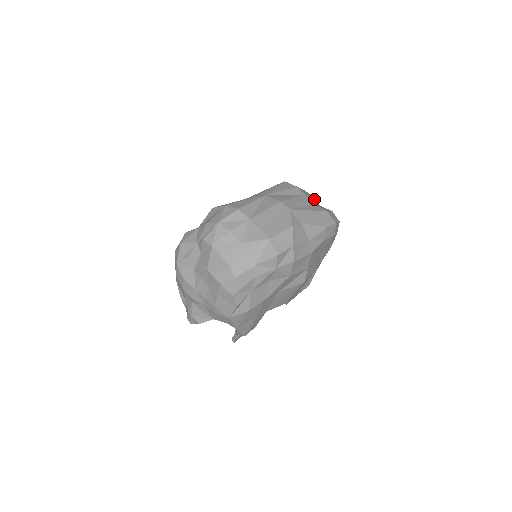
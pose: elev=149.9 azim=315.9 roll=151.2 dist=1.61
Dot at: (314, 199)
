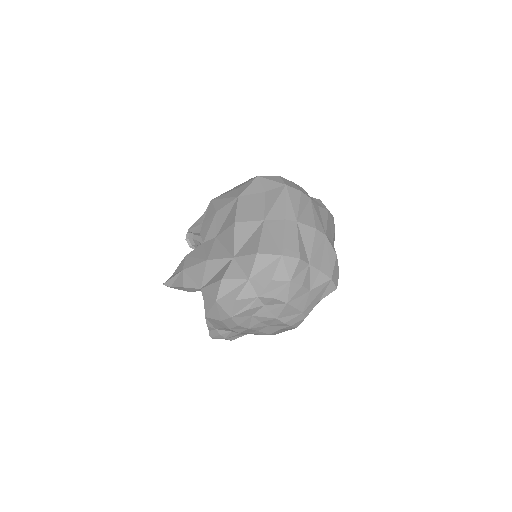
Dot at: (307, 193)
